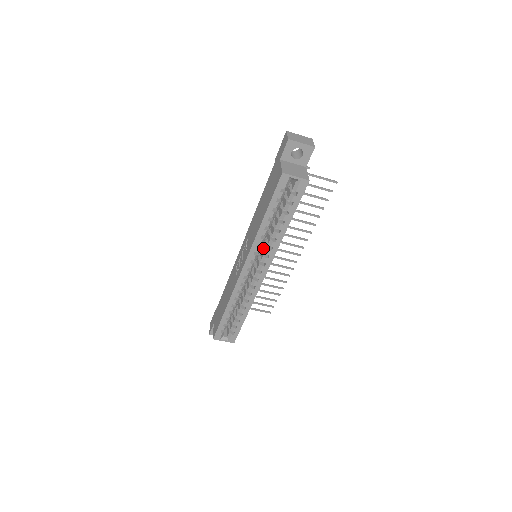
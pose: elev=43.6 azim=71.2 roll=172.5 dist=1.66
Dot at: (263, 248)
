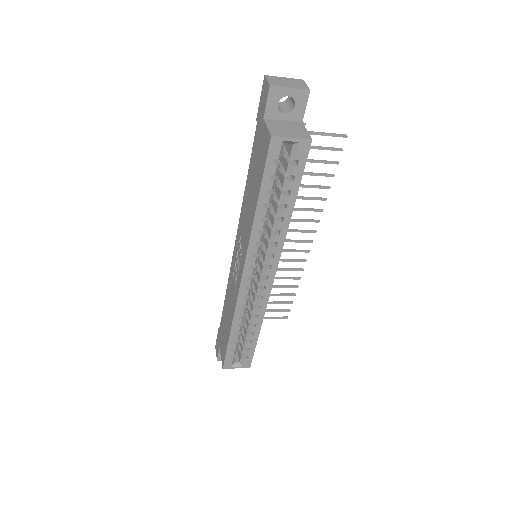
Dot at: occluded
